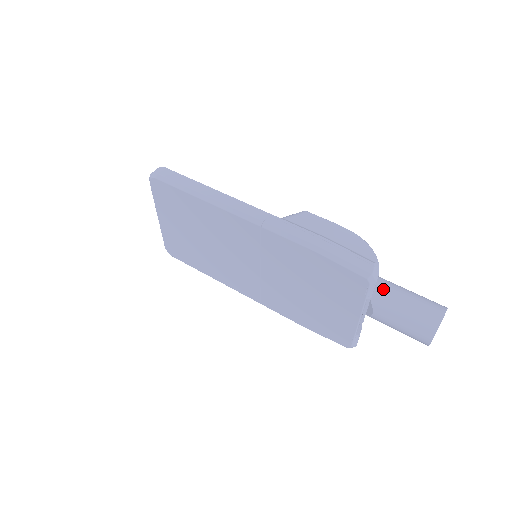
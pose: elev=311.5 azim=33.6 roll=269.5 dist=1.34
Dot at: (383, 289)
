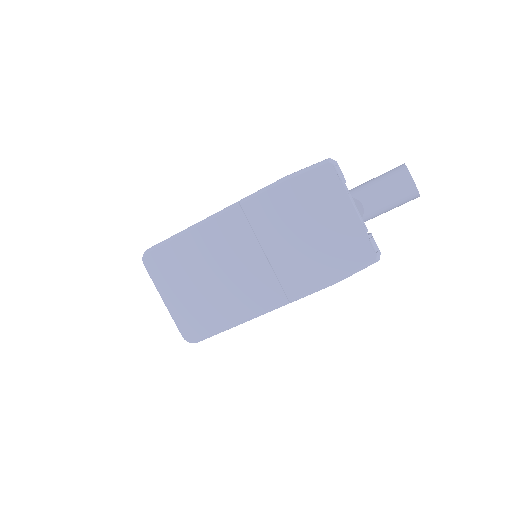
Dot at: (354, 188)
